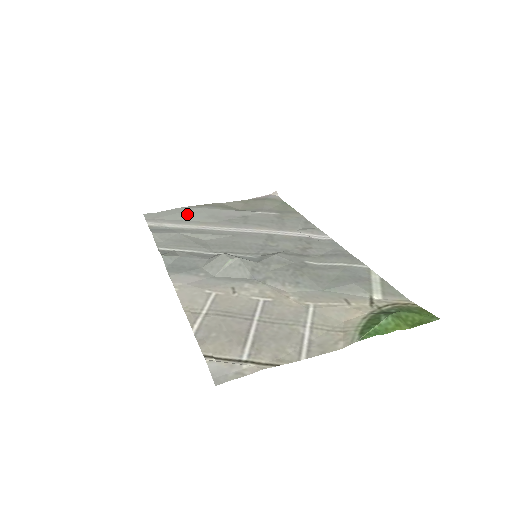
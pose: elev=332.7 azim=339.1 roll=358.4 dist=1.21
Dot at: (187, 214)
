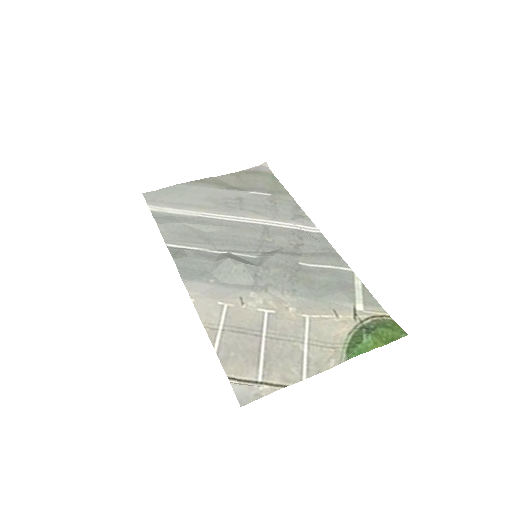
Dot at: (185, 195)
